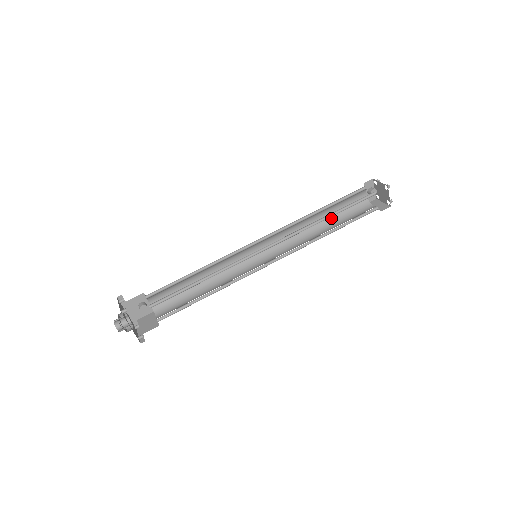
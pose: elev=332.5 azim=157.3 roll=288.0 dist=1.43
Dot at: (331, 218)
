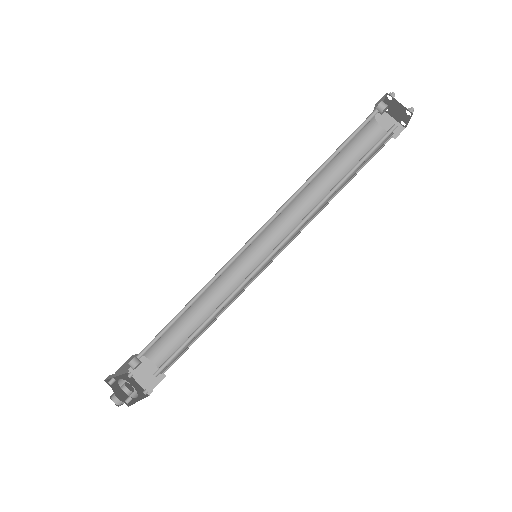
Dot at: (333, 162)
